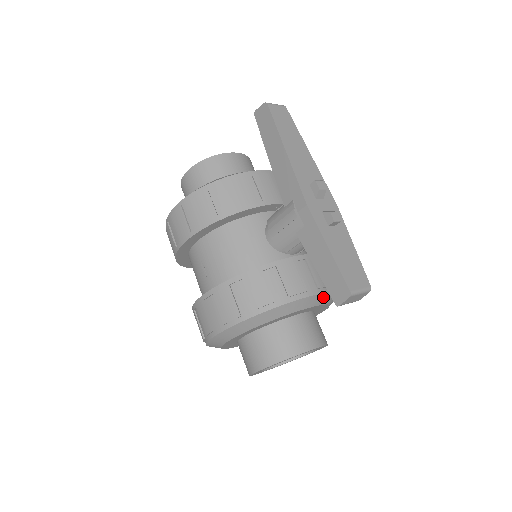
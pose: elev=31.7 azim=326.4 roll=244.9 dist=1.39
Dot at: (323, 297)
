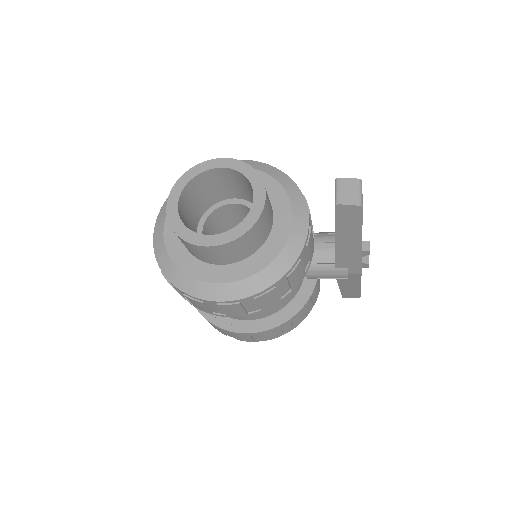
Dot at: occluded
